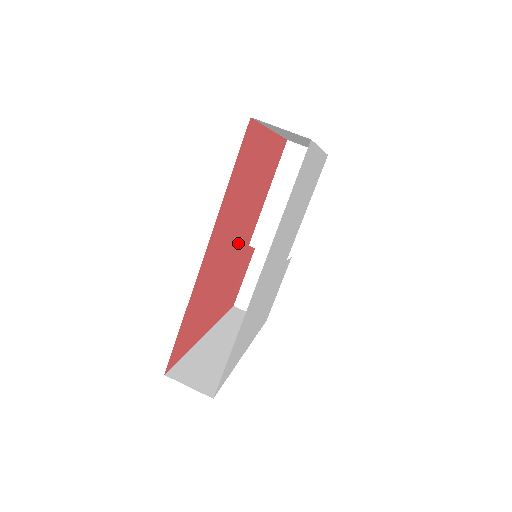
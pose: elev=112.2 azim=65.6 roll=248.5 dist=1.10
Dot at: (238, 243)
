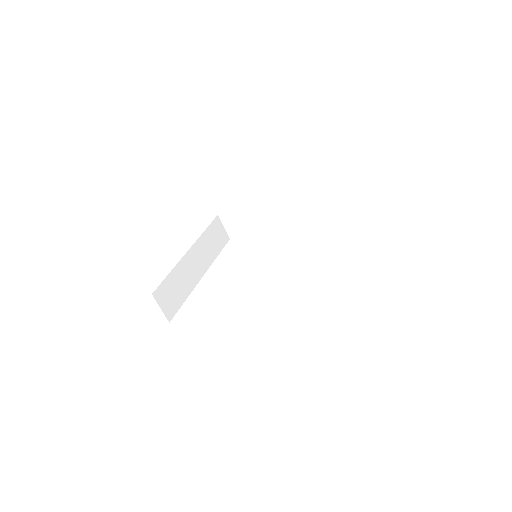
Dot at: occluded
